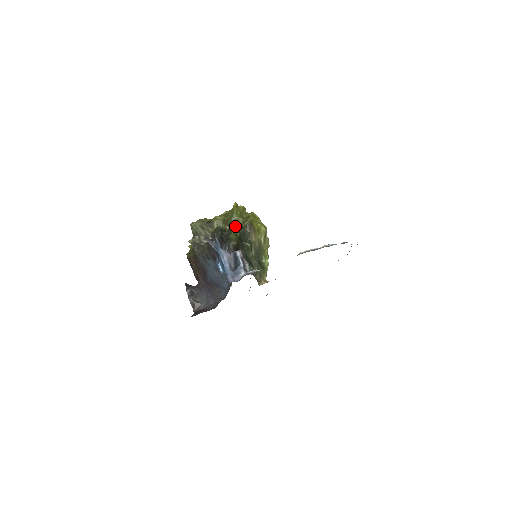
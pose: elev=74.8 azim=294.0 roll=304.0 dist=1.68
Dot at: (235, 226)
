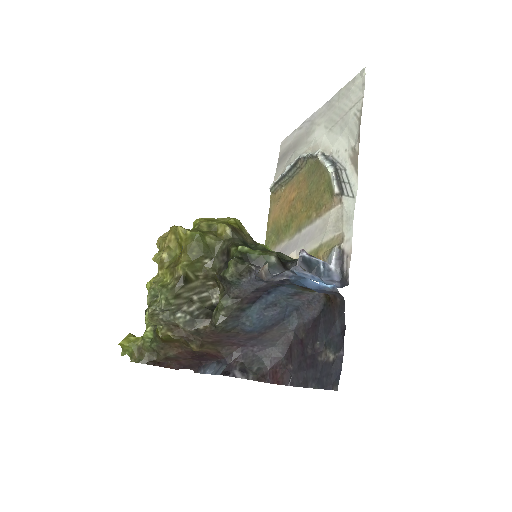
Dot at: (216, 249)
